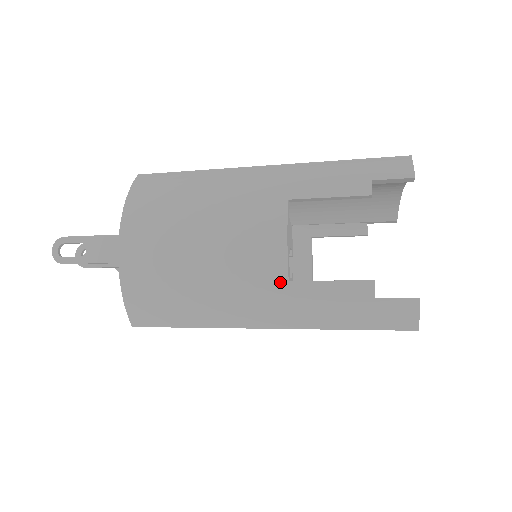
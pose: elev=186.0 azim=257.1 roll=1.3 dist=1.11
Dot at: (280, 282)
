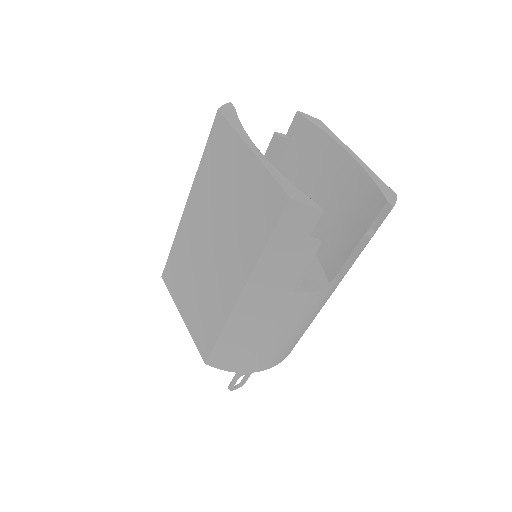
Dot at: occluded
